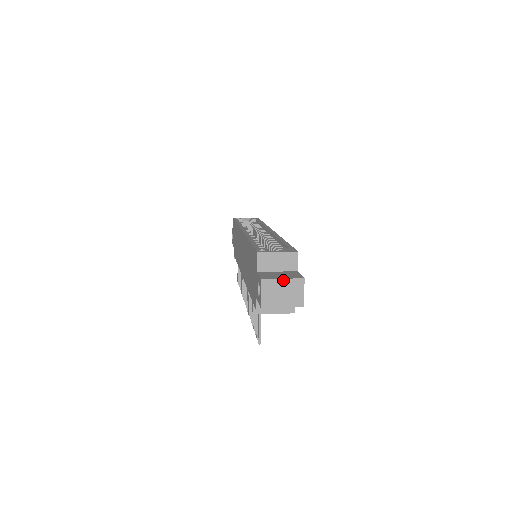
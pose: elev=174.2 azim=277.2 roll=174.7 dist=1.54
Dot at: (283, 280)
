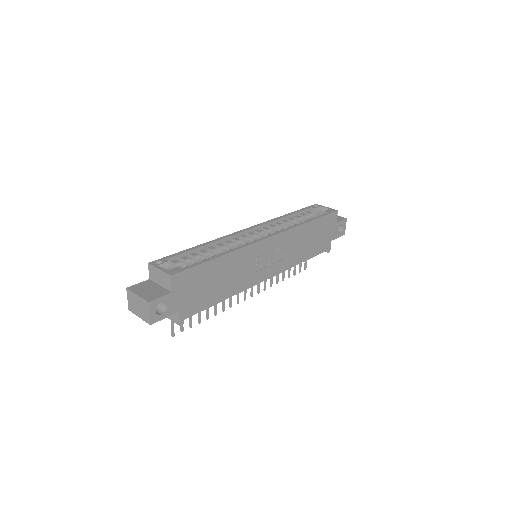
Dot at: (137, 296)
